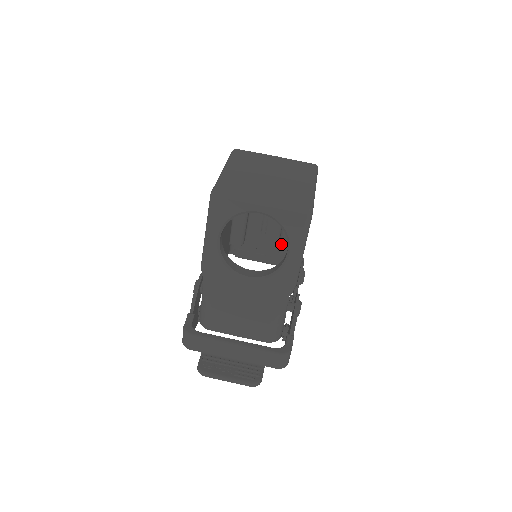
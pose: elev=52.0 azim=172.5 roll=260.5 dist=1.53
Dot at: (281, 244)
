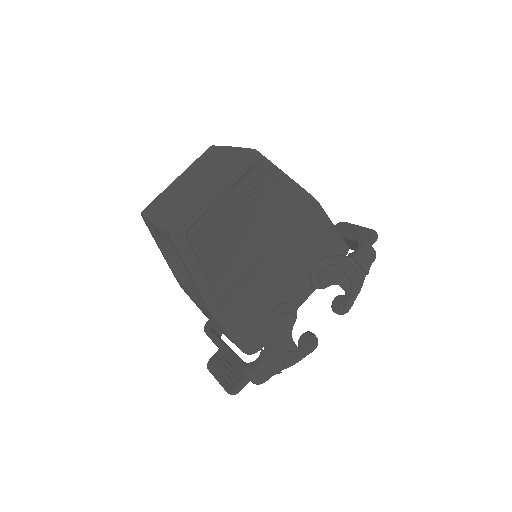
Dot at: occluded
